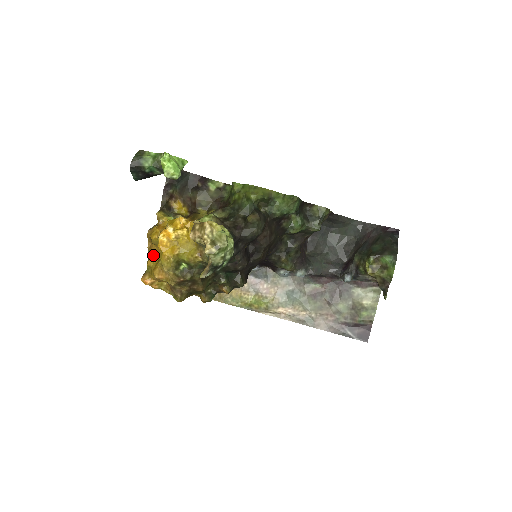
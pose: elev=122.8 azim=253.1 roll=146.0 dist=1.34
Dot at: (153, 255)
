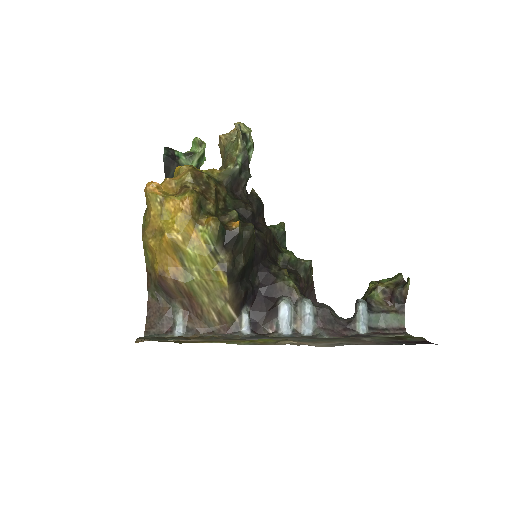
Dot at: occluded
